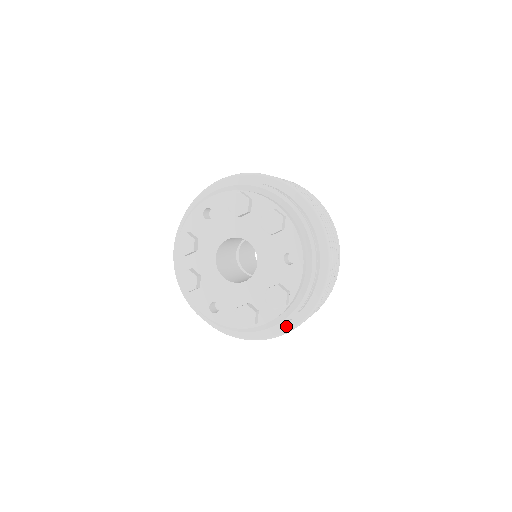
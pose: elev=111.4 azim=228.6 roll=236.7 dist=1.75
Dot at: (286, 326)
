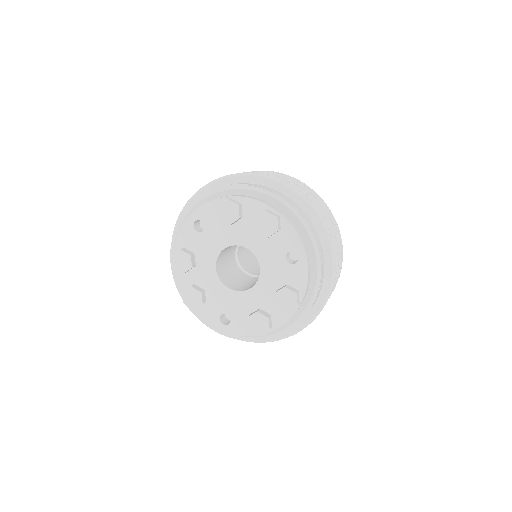
Dot at: (301, 323)
